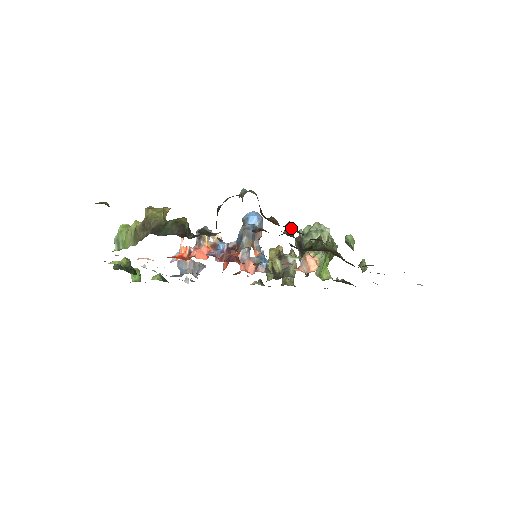
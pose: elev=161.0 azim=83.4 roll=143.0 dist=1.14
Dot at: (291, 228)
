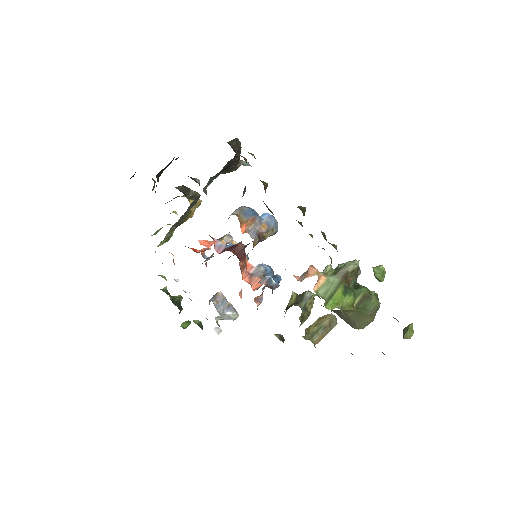
Dot at: occluded
